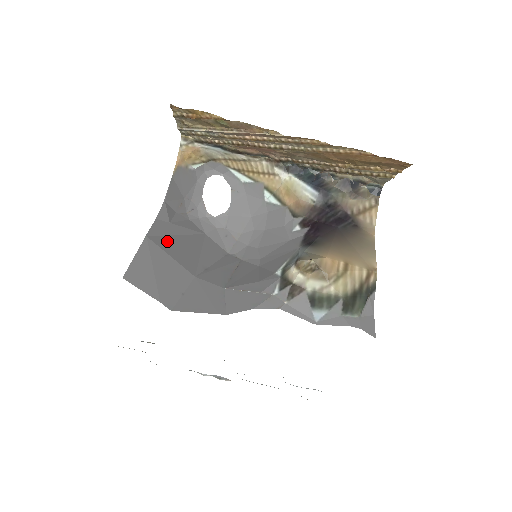
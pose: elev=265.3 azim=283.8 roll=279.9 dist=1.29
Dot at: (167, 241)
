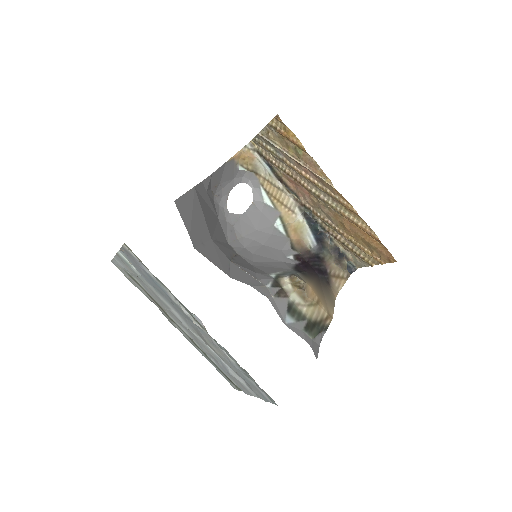
Dot at: (203, 202)
